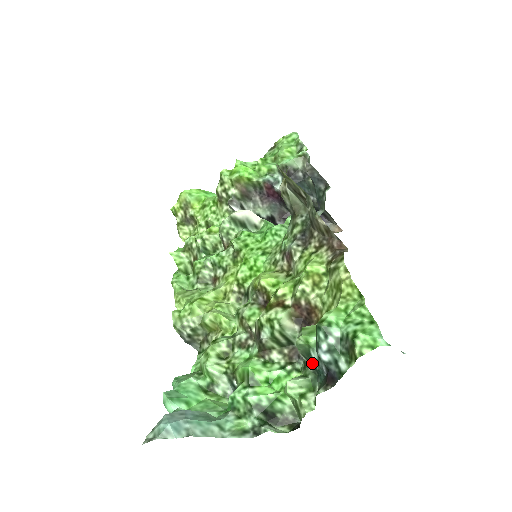
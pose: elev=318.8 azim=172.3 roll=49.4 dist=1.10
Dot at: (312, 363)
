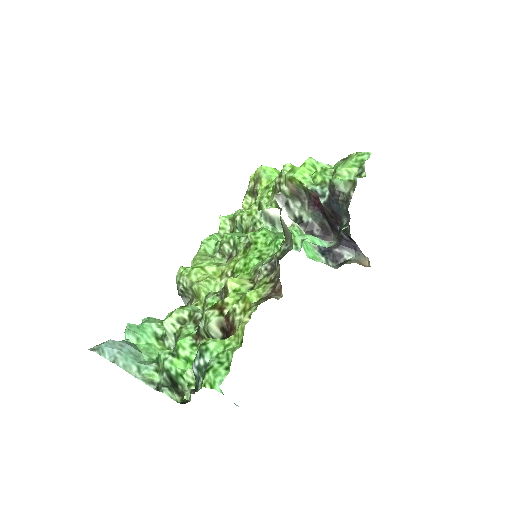
Dot at: occluded
